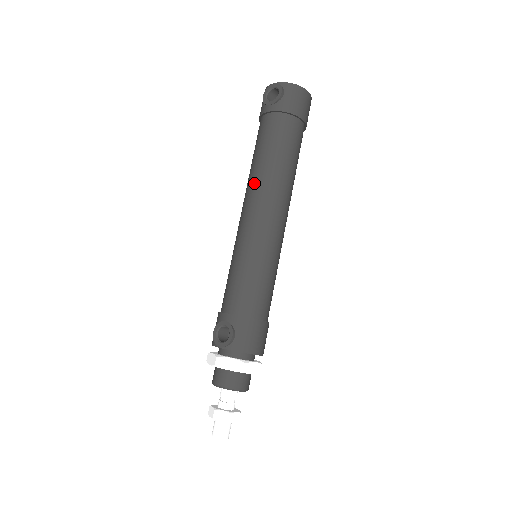
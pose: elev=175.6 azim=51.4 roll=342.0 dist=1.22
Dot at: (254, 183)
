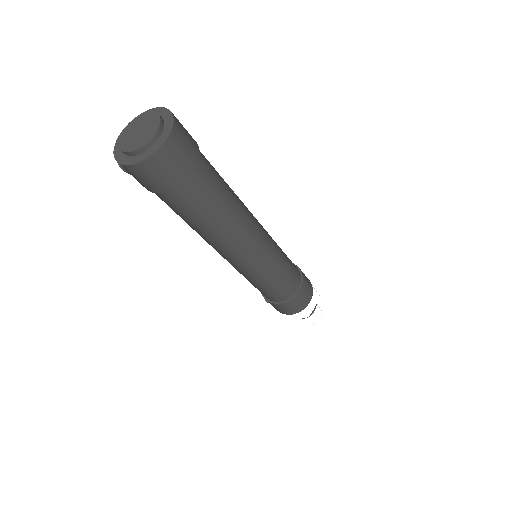
Dot at: occluded
